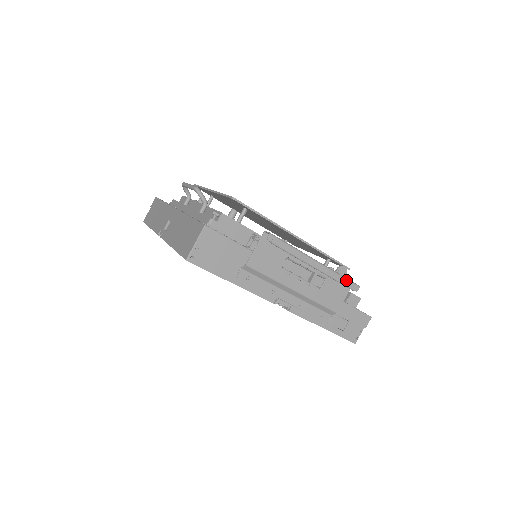
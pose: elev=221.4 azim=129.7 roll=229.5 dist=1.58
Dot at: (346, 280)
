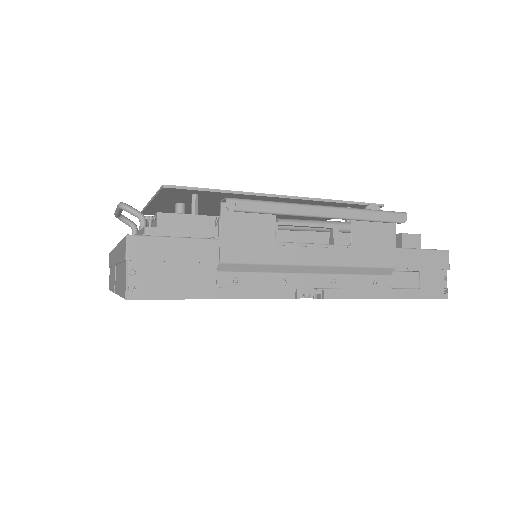
Dot at: (380, 213)
